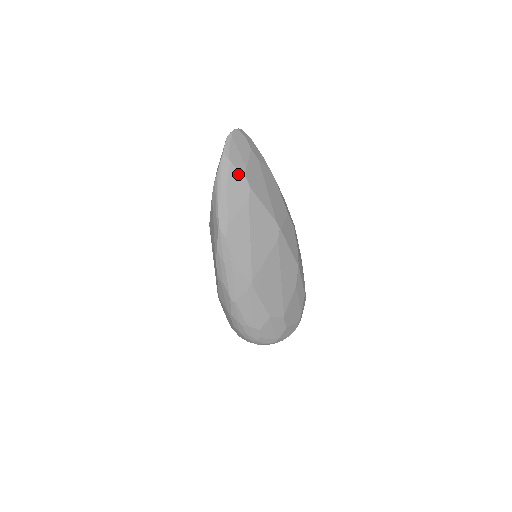
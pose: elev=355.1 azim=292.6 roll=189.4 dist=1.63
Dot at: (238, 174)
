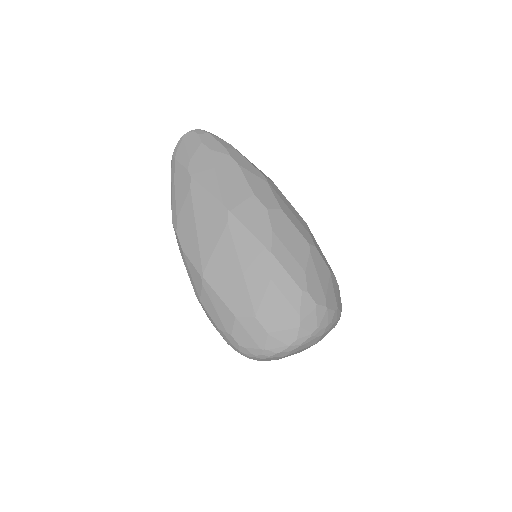
Dot at: (181, 168)
